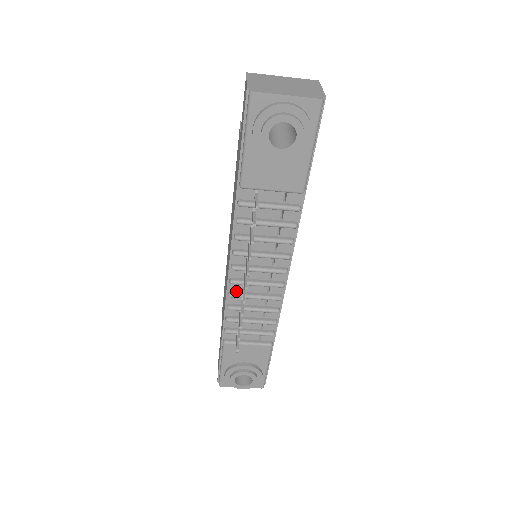
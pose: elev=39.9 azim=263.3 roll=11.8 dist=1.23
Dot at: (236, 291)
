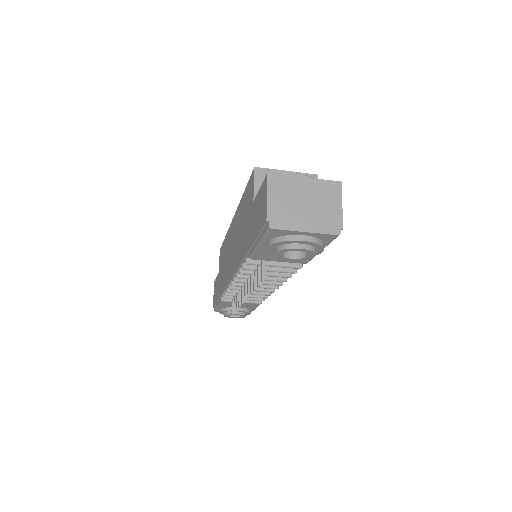
Dot at: occluded
